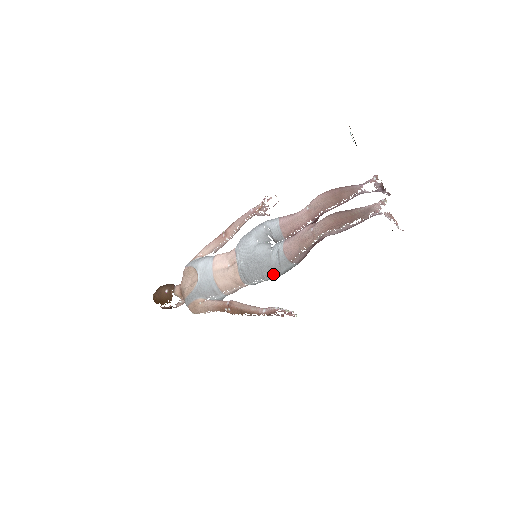
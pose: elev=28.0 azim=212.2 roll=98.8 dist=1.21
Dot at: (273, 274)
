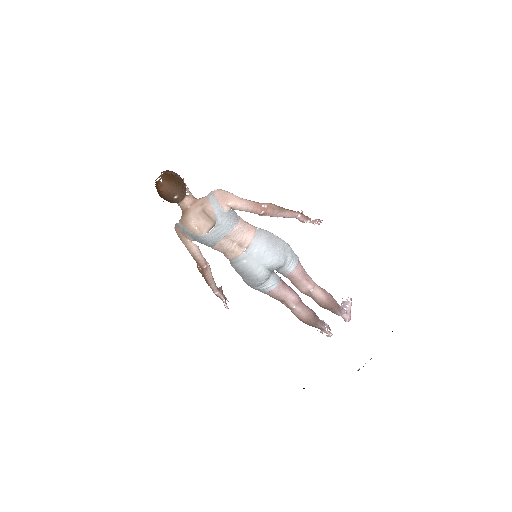
Dot at: (248, 284)
